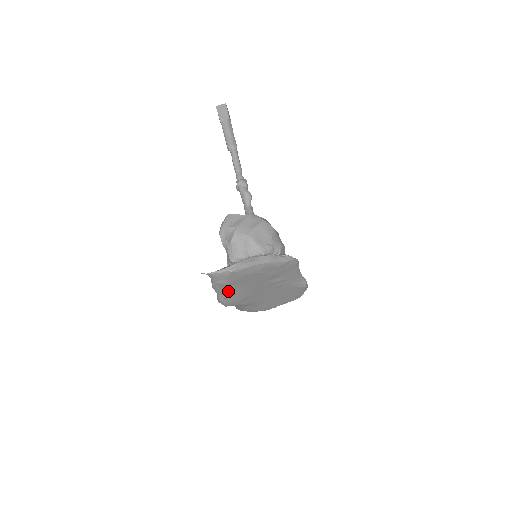
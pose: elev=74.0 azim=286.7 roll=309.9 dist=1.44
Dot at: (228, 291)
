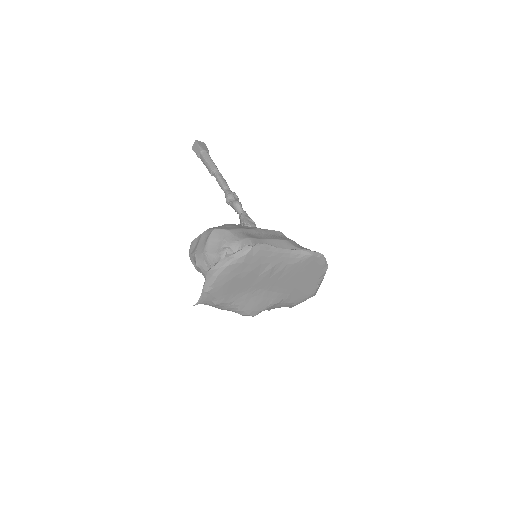
Dot at: (234, 305)
